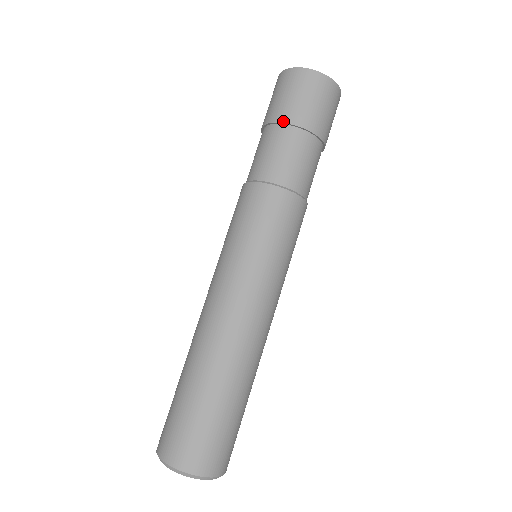
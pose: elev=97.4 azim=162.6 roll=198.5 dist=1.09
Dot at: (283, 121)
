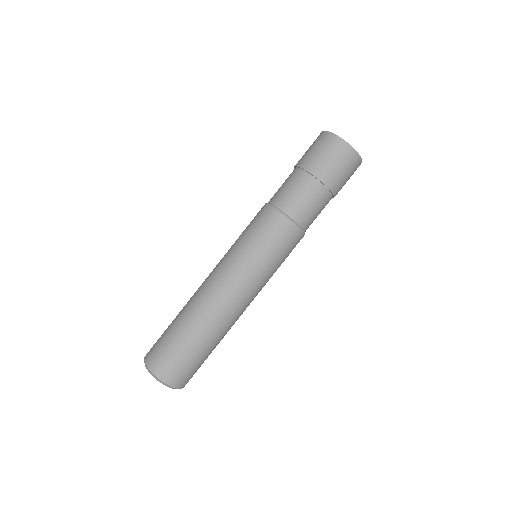
Dot at: (322, 180)
